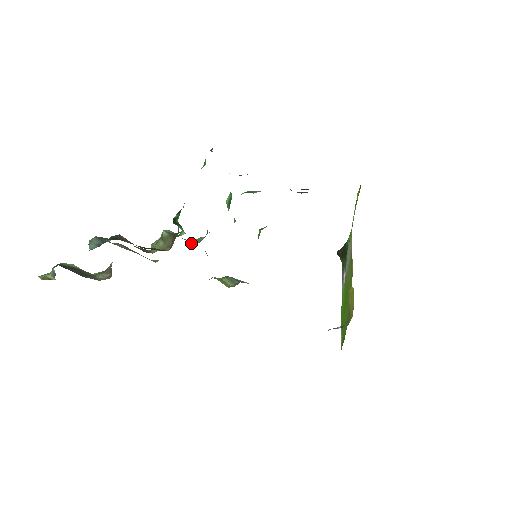
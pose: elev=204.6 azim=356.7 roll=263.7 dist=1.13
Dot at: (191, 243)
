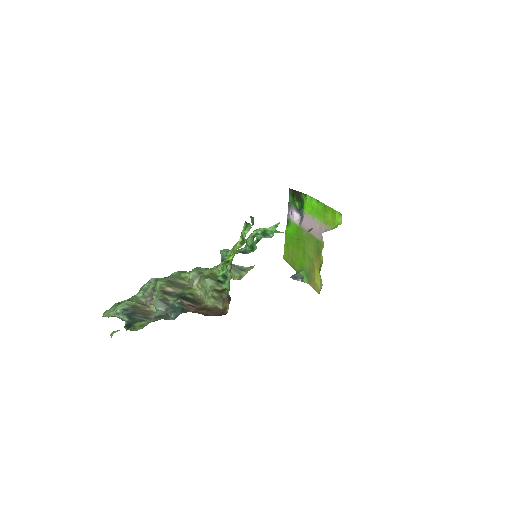
Dot at: occluded
